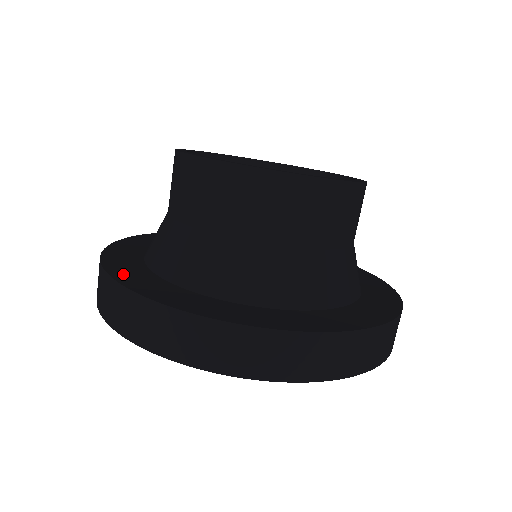
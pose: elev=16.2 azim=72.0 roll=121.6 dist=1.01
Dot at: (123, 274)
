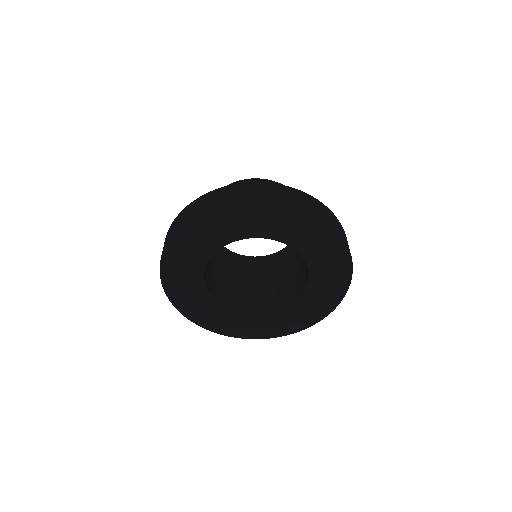
Dot at: occluded
